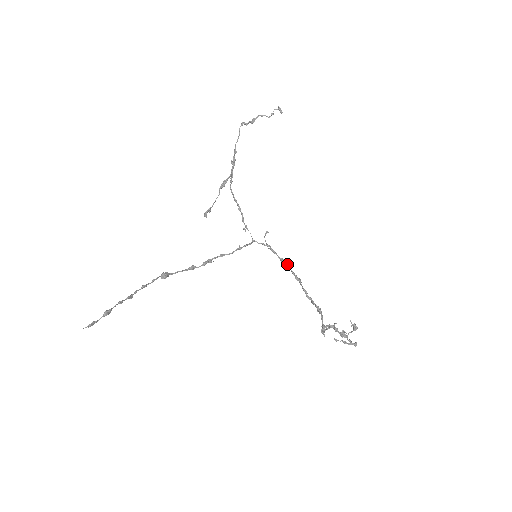
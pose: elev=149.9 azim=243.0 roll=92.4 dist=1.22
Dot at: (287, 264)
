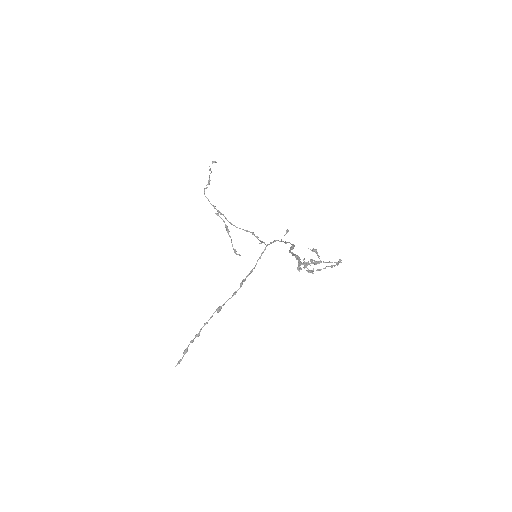
Dot at: occluded
